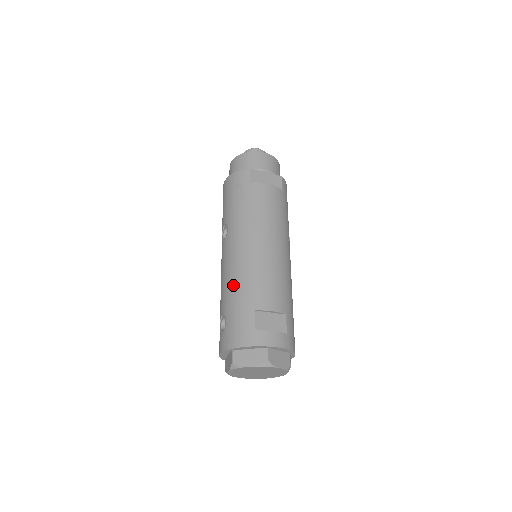
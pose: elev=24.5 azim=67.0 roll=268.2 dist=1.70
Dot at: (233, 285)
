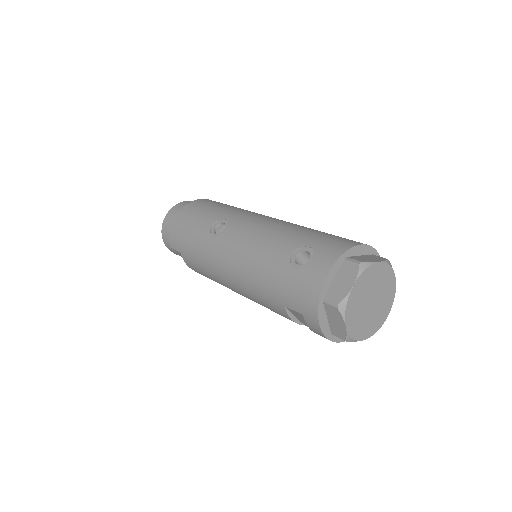
Dot at: (285, 229)
